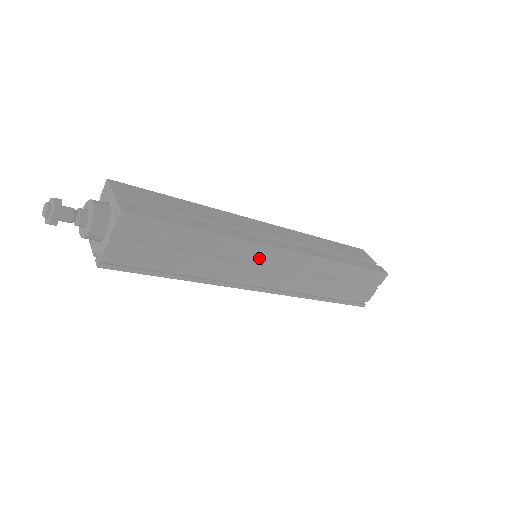
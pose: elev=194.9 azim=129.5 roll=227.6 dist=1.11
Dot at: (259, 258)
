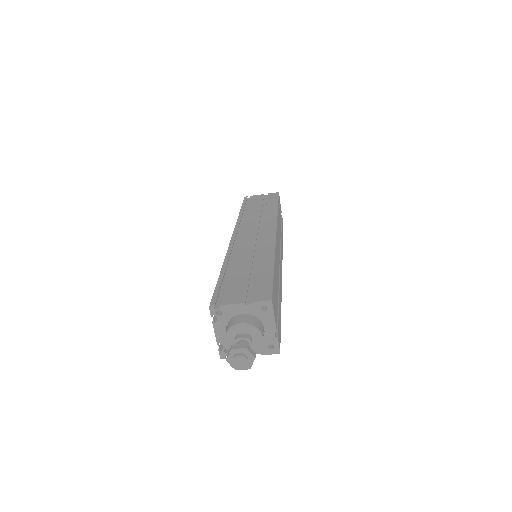
Dot at: occluded
